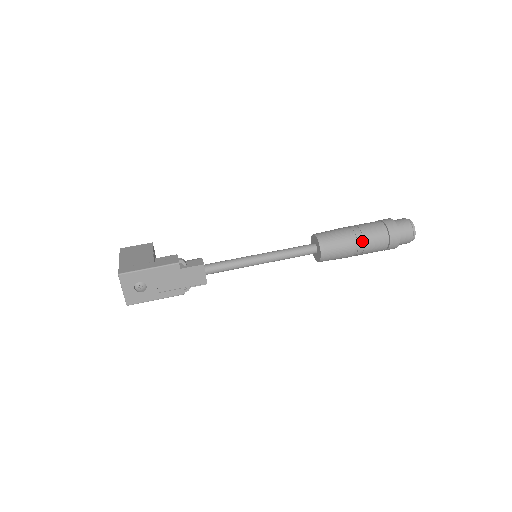
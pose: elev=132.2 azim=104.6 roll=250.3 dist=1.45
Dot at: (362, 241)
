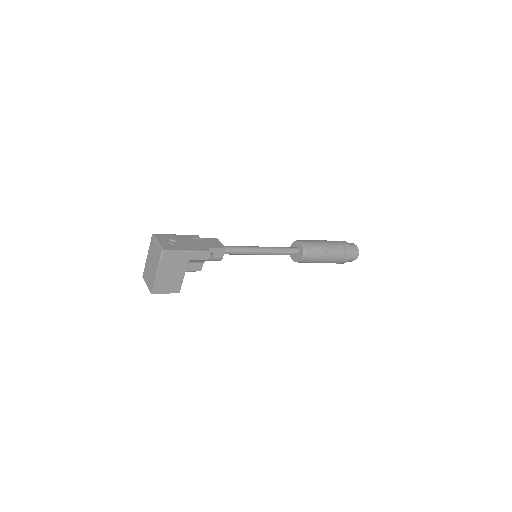
Dot at: (323, 241)
